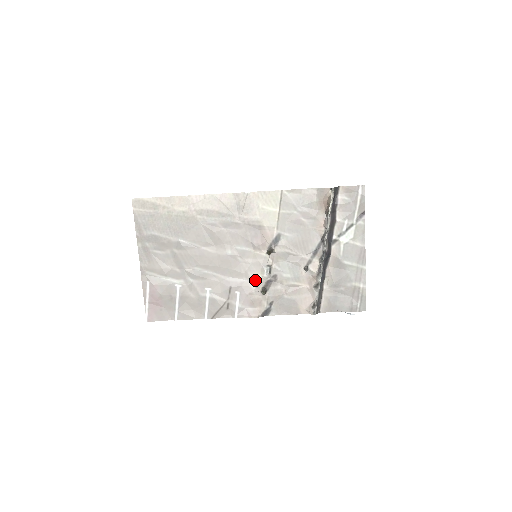
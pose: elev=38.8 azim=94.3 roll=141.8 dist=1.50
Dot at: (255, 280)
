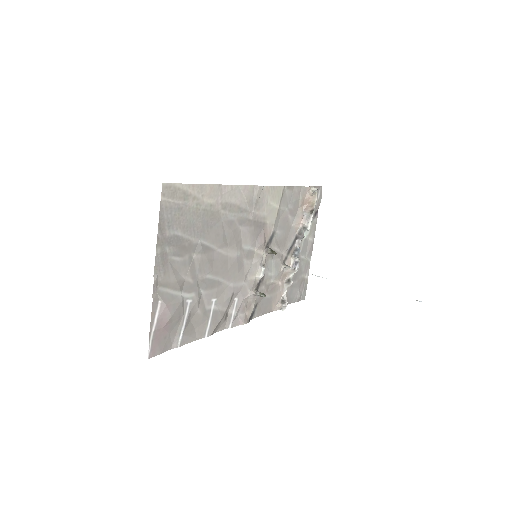
Dot at: (251, 282)
